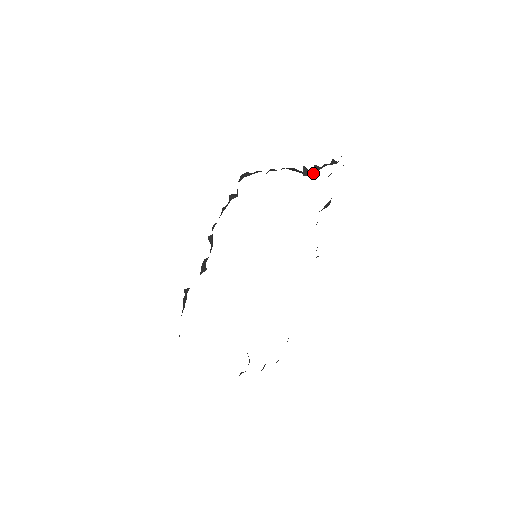
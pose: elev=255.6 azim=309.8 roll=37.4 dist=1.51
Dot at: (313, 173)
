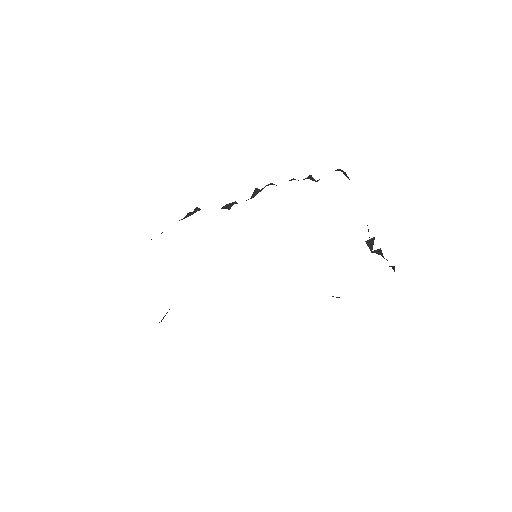
Dot at: (373, 251)
